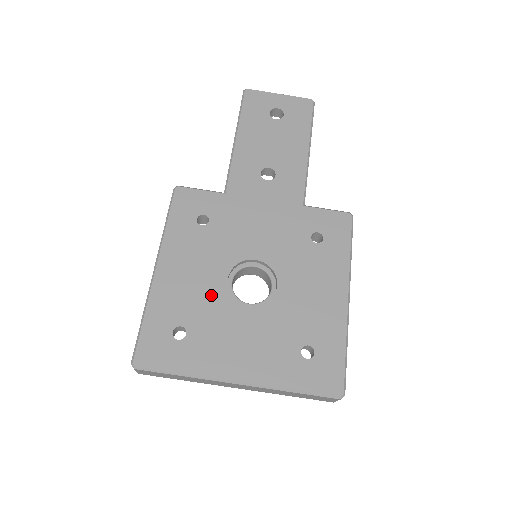
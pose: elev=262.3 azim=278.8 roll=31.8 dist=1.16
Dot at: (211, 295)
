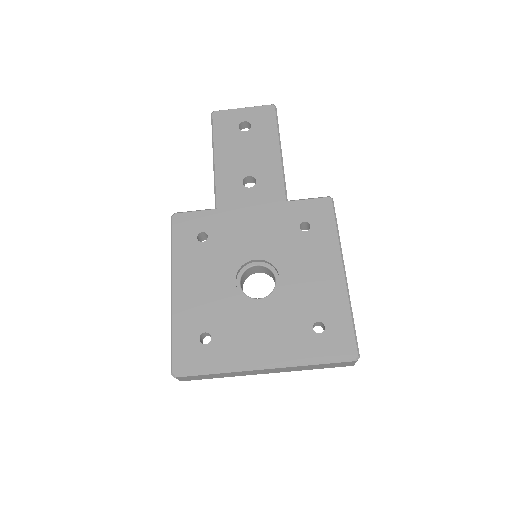
Dot at: (224, 299)
